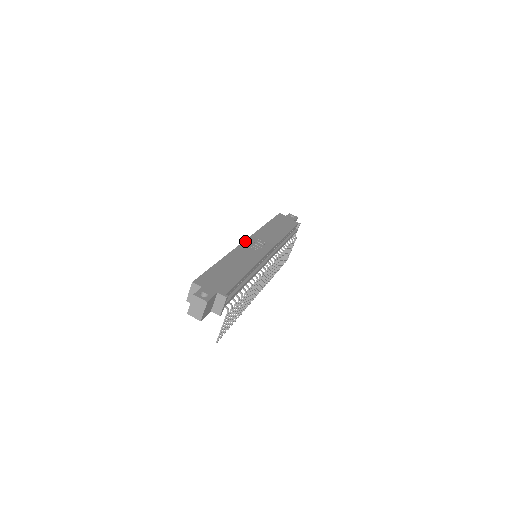
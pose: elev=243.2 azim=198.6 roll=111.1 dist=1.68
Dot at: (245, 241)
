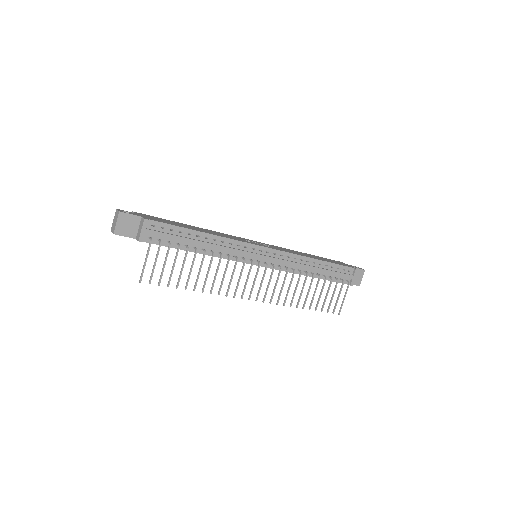
Dot at: (248, 239)
